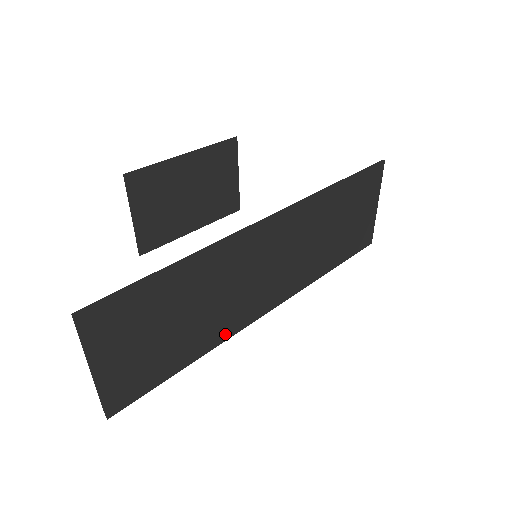
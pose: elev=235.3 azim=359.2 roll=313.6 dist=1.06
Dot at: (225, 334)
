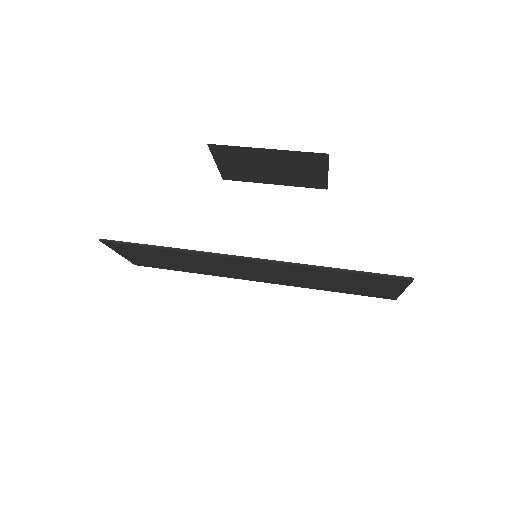
Dot at: (216, 274)
